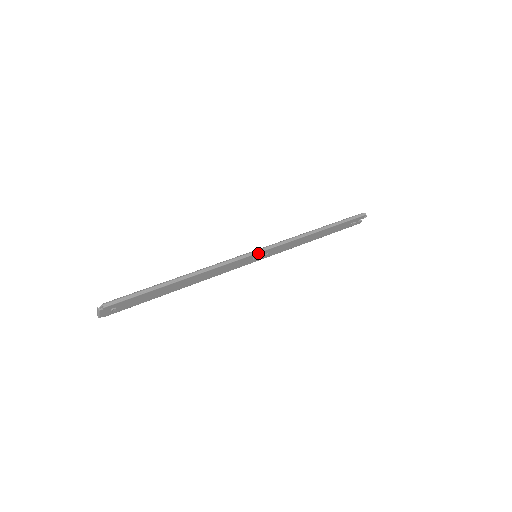
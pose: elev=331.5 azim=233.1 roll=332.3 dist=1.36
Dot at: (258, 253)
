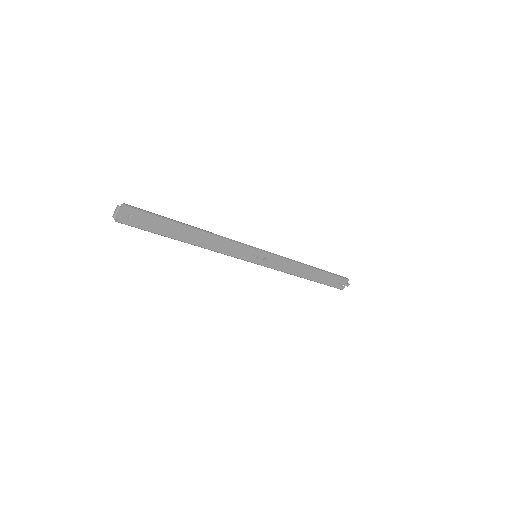
Dot at: (259, 251)
